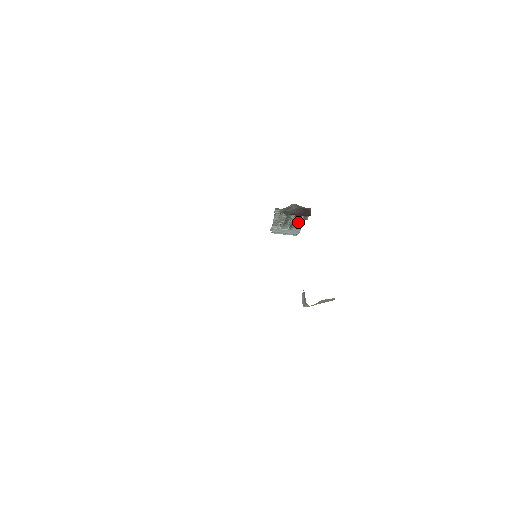
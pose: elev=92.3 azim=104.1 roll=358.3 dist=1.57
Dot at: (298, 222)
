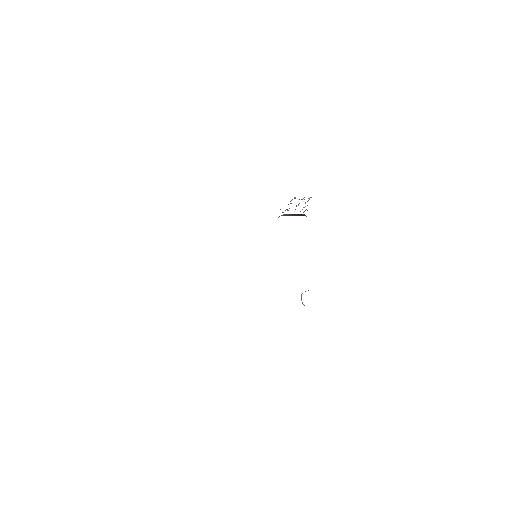
Dot at: occluded
